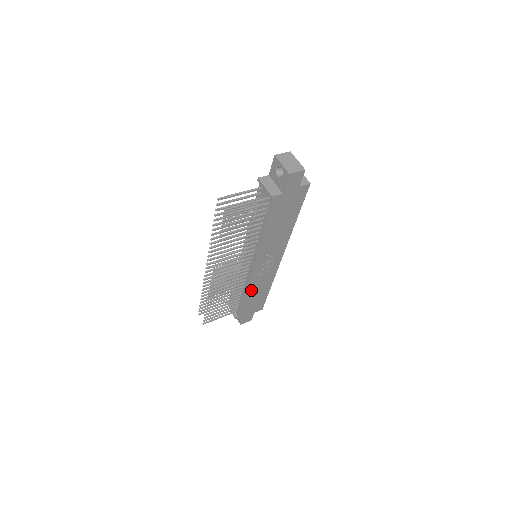
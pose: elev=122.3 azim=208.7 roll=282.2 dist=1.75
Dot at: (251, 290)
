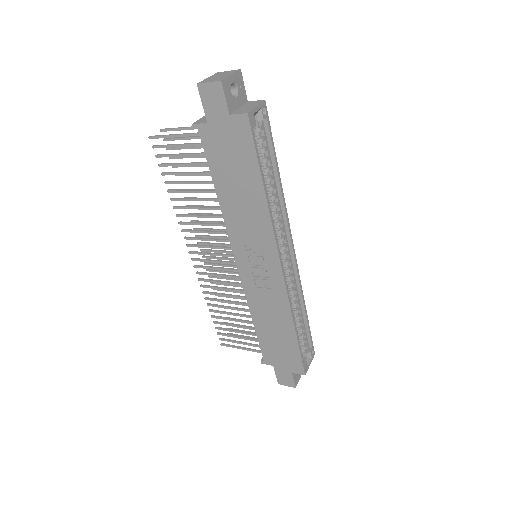
Dot at: (259, 315)
